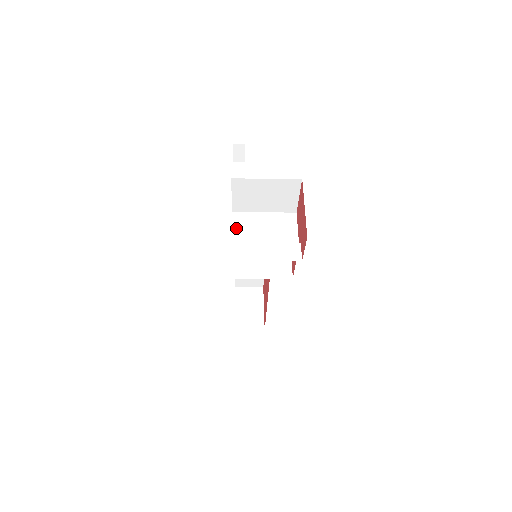
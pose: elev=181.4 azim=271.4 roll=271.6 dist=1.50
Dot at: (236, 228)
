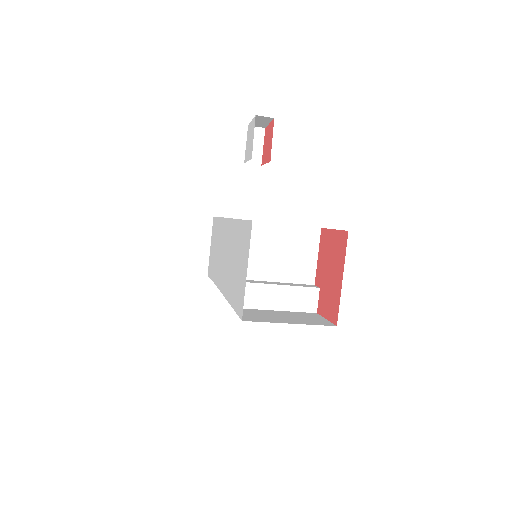
Dot at: occluded
